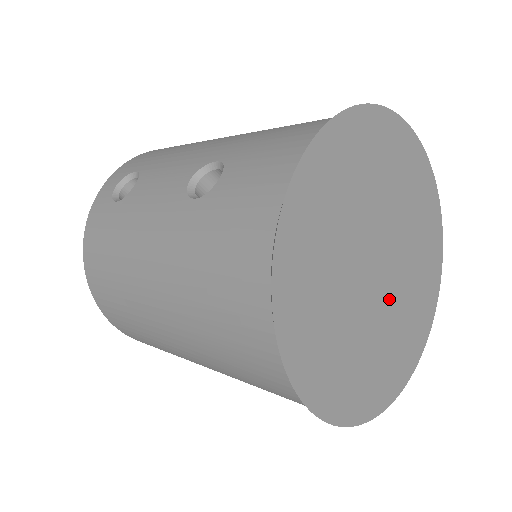
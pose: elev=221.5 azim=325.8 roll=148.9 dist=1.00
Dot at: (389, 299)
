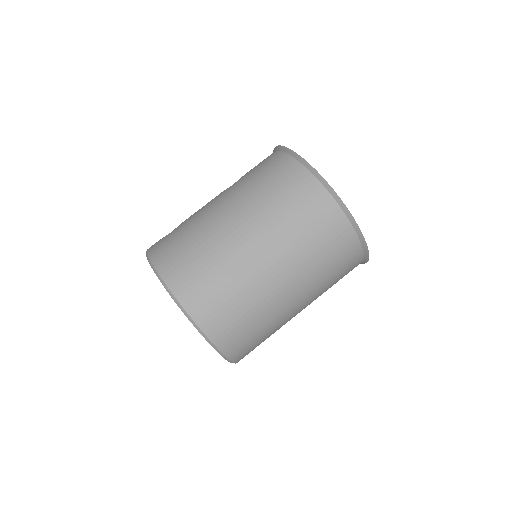
Dot at: occluded
